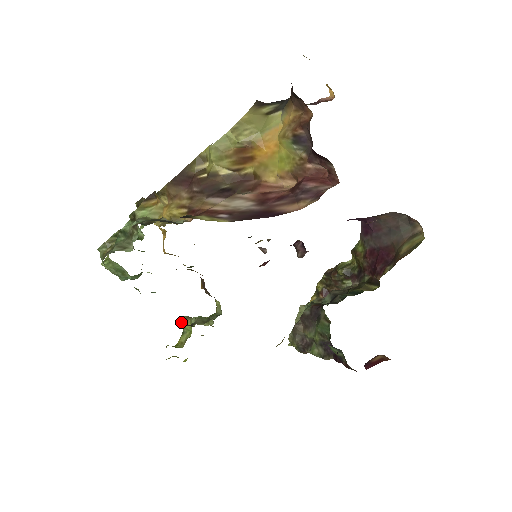
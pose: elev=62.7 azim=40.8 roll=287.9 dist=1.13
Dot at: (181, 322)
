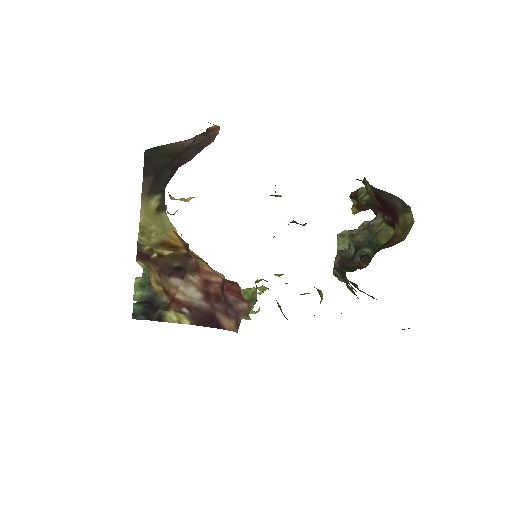
Dot at: occluded
